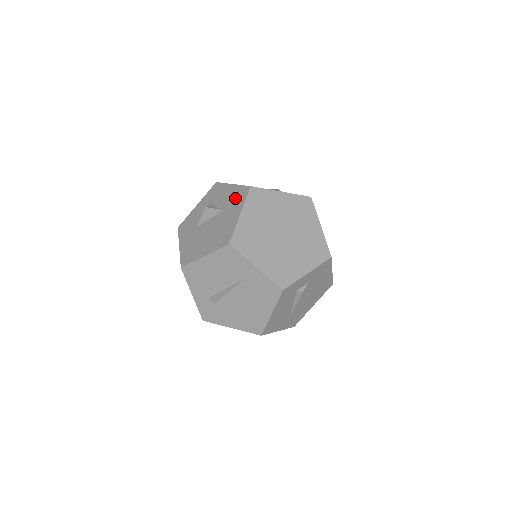
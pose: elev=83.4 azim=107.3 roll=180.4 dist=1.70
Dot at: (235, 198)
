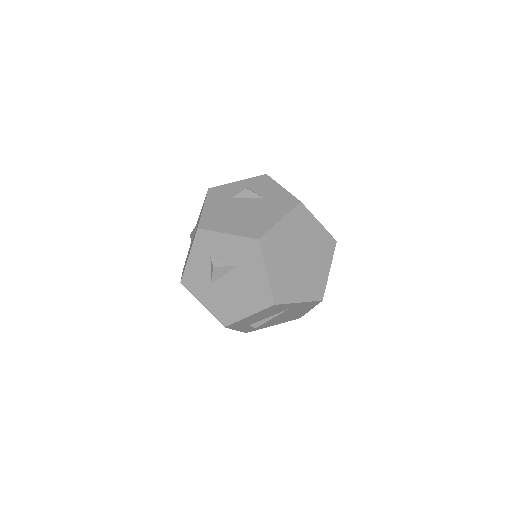
Dot at: (245, 253)
